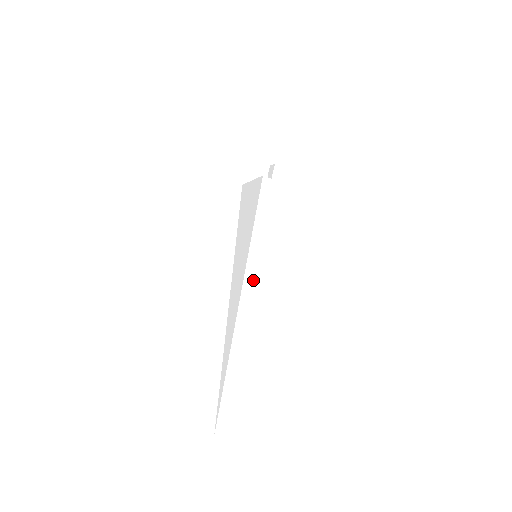
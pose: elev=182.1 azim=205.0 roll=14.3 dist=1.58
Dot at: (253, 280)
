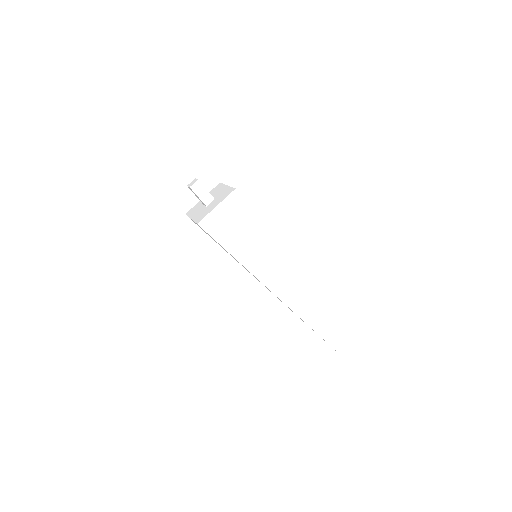
Dot at: (274, 280)
